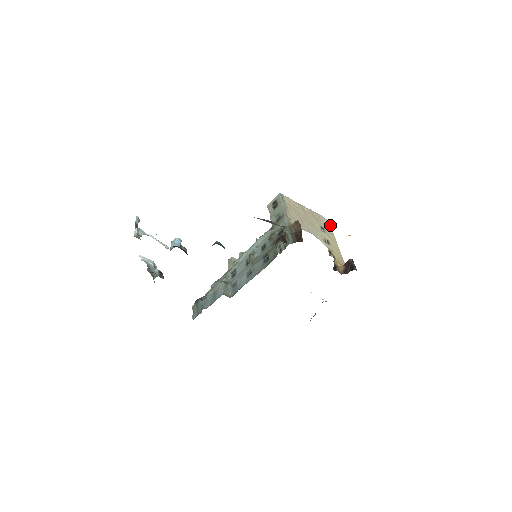
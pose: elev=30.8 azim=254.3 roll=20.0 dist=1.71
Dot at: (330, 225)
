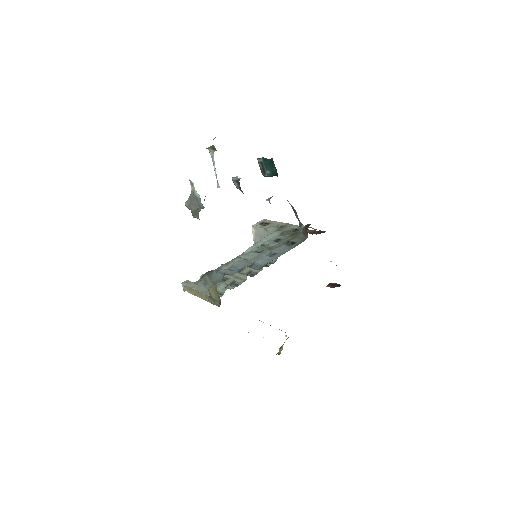
Dot at: occluded
